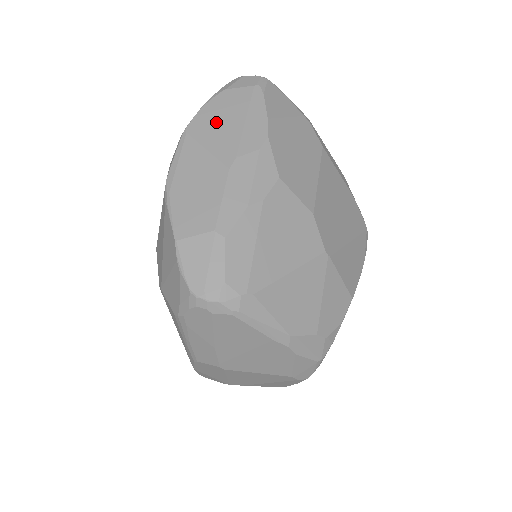
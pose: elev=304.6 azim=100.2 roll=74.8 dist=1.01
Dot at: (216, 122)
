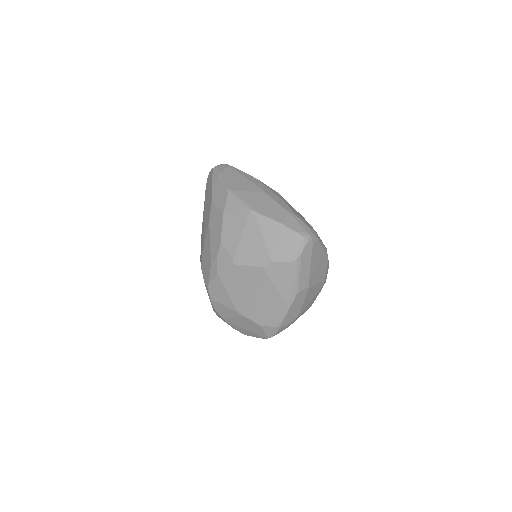
Dot at: (236, 182)
